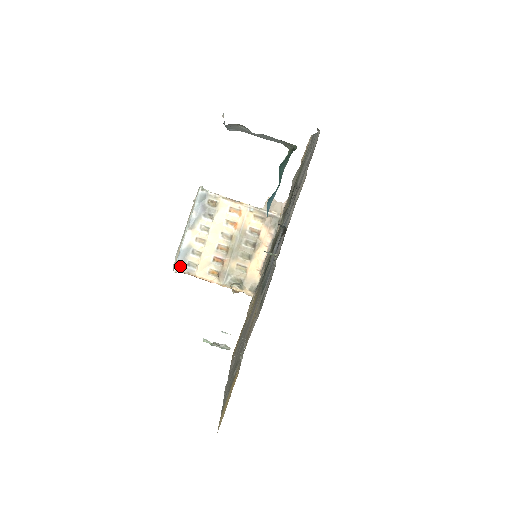
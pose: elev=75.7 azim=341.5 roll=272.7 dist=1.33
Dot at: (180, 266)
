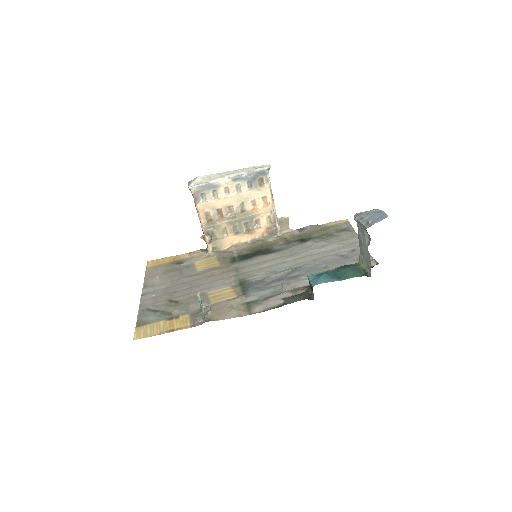
Dot at: (197, 189)
